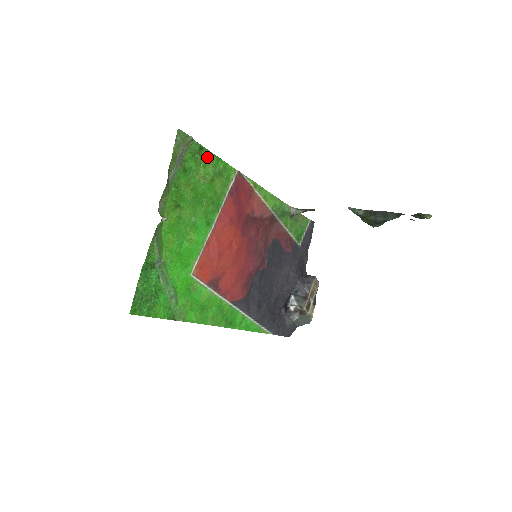
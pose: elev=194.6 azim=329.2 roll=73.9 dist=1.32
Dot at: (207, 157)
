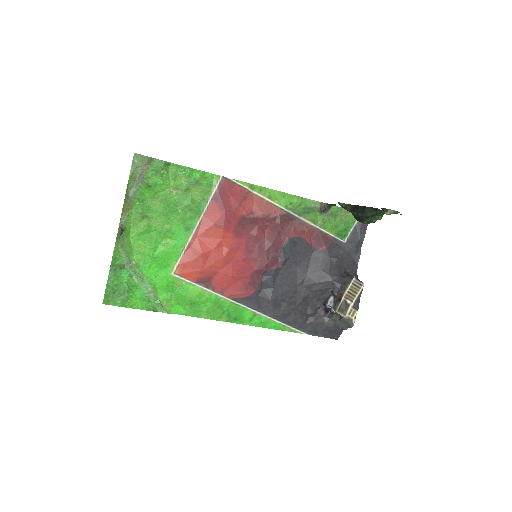
Dot at: (176, 170)
